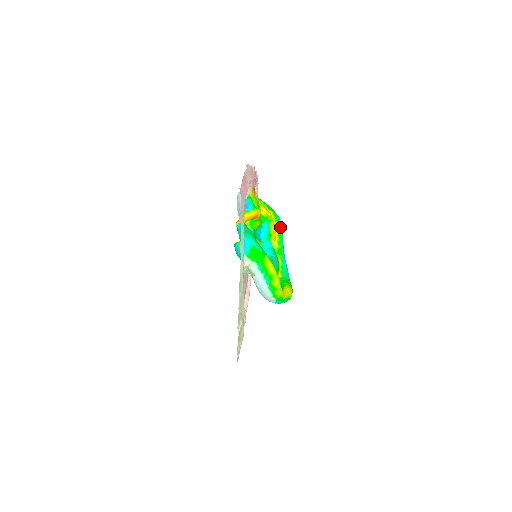
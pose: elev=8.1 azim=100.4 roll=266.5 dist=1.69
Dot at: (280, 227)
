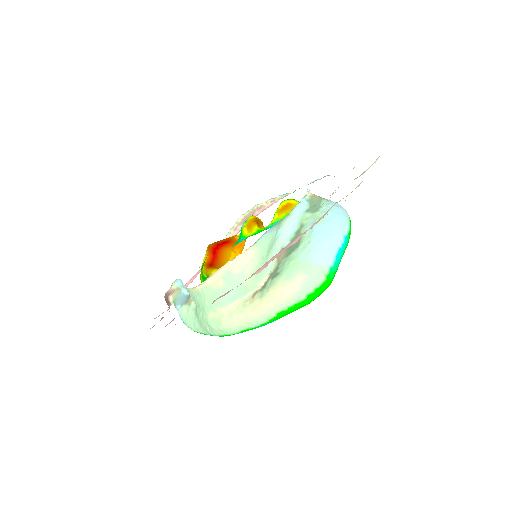
Dot at: occluded
